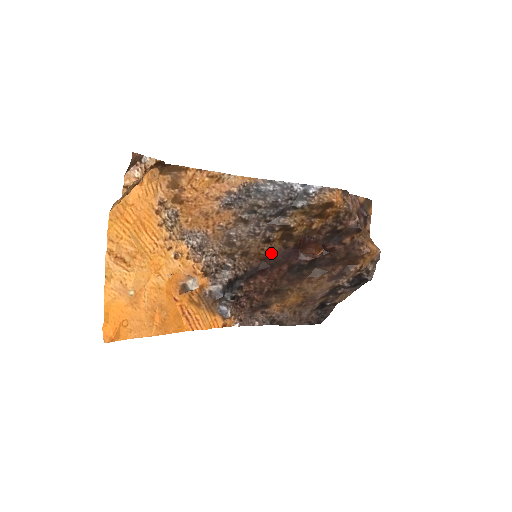
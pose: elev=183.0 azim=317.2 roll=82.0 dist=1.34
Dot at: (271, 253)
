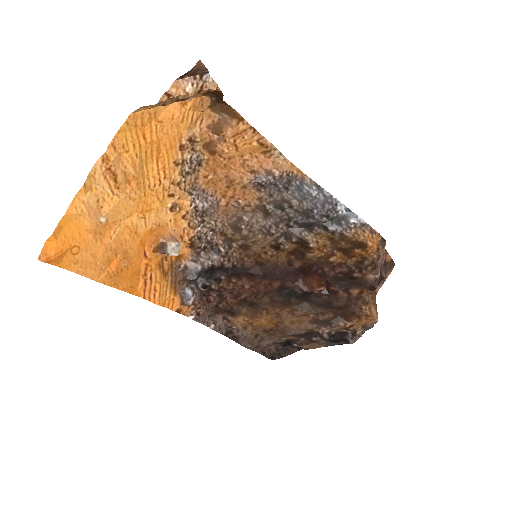
Dot at: (272, 261)
